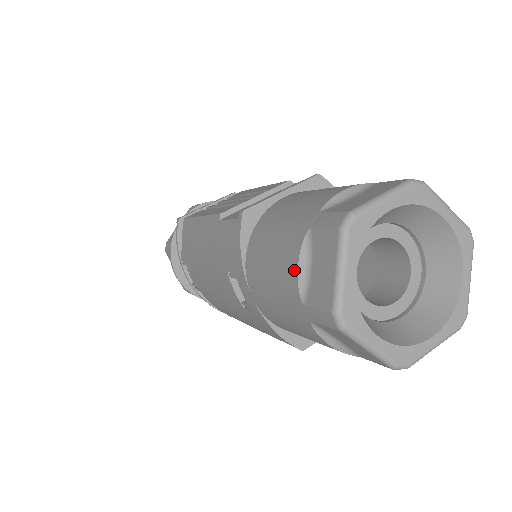
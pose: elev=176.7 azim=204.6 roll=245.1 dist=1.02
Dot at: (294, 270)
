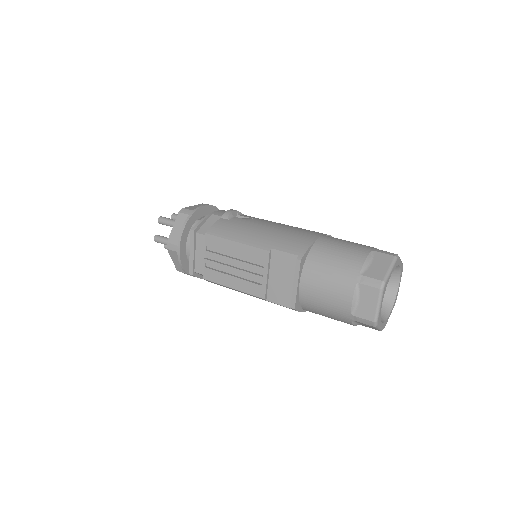
Dot at: occluded
